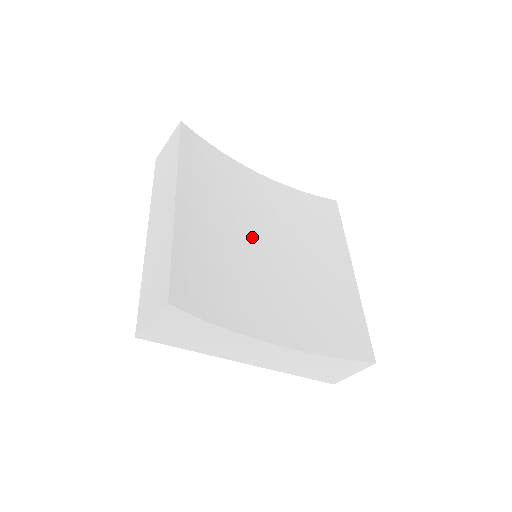
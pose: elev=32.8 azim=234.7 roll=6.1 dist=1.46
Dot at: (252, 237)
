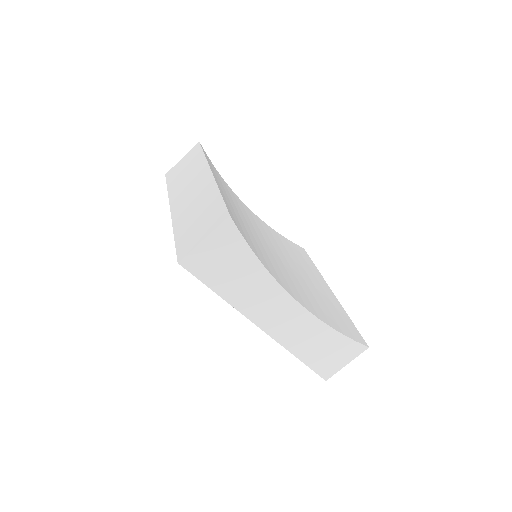
Dot at: (257, 234)
